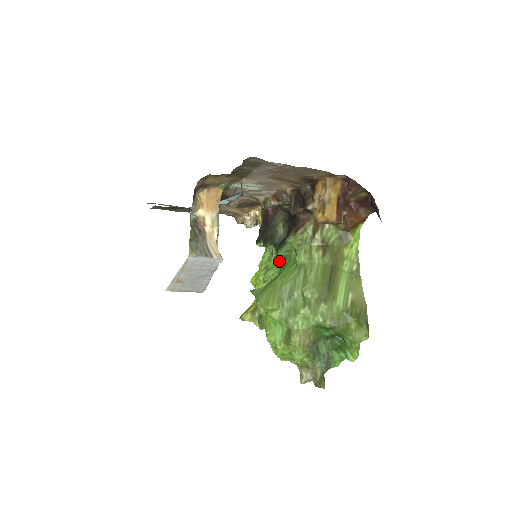
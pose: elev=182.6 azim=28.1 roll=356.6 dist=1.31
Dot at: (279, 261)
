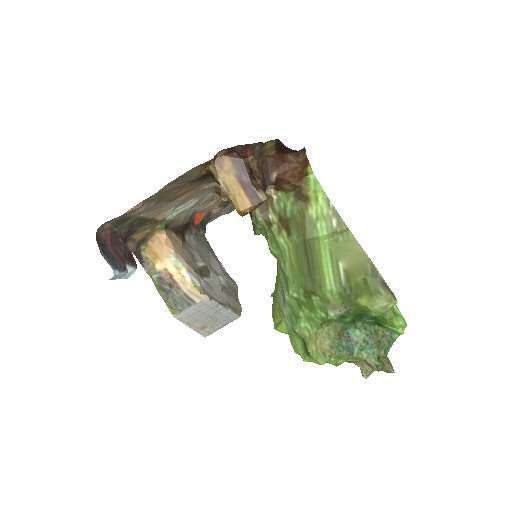
Dot at: occluded
